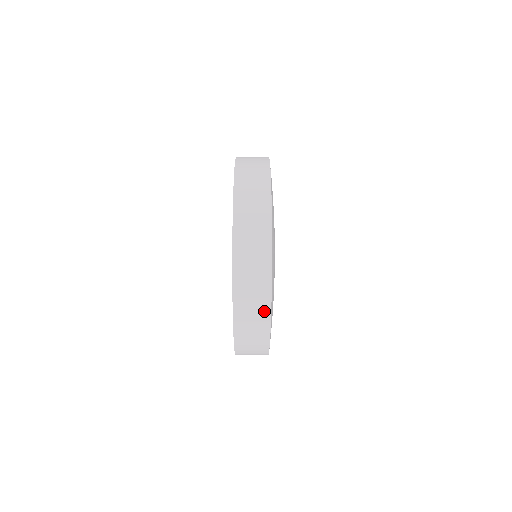
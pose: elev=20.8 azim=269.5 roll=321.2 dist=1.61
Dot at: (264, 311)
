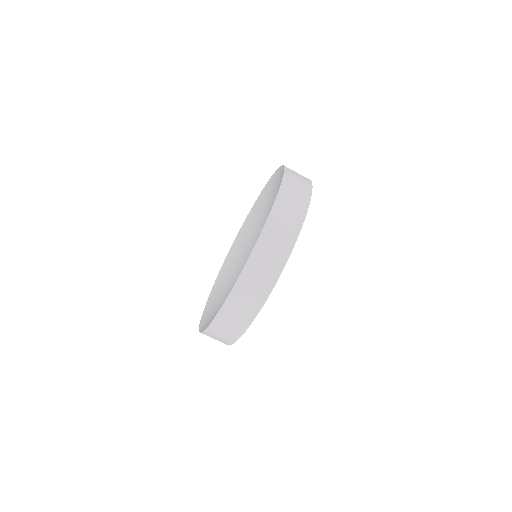
Dot at: (306, 195)
